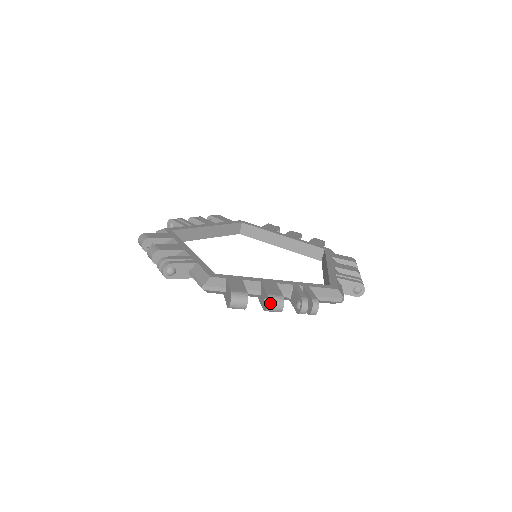
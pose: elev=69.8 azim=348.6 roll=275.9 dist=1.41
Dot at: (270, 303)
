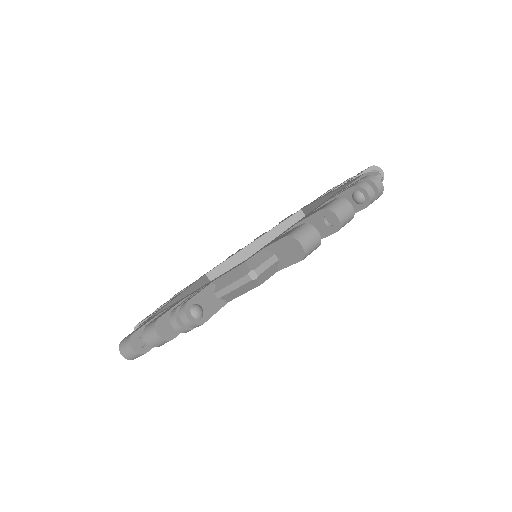
Dot at: (335, 211)
